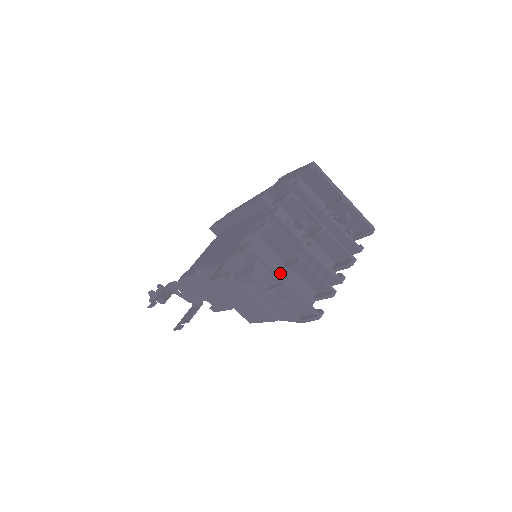
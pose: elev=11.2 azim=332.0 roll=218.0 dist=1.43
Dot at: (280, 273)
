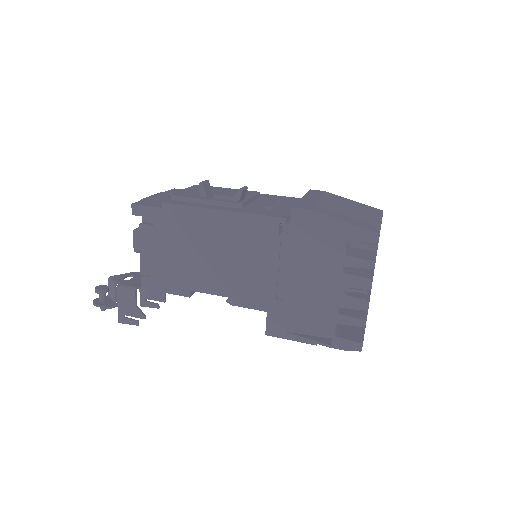
Dot at: occluded
